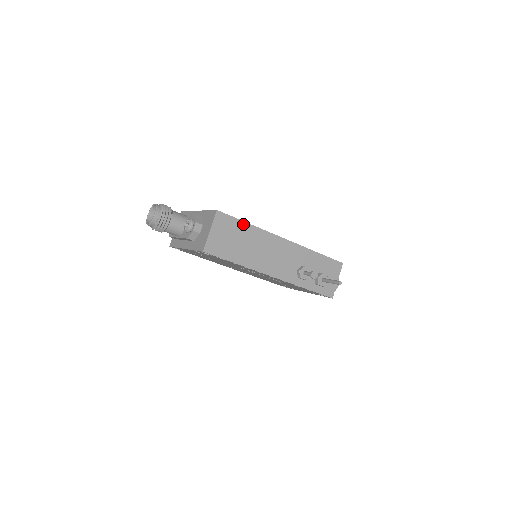
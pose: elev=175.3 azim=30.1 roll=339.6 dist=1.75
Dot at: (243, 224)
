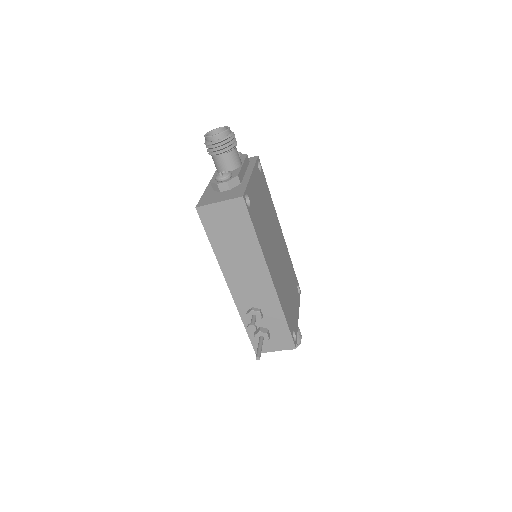
Dot at: (252, 230)
